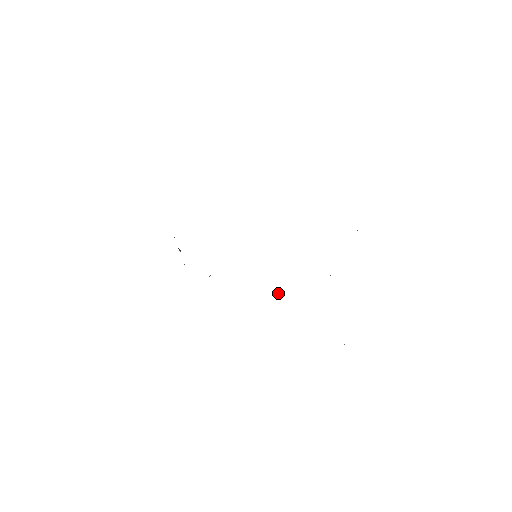
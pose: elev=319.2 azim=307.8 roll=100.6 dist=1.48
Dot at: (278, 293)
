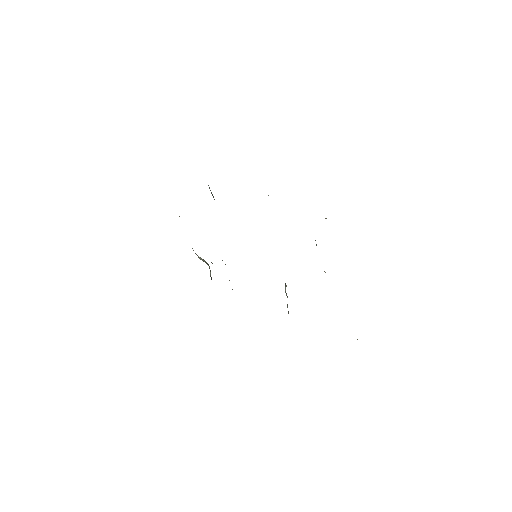
Dot at: (285, 289)
